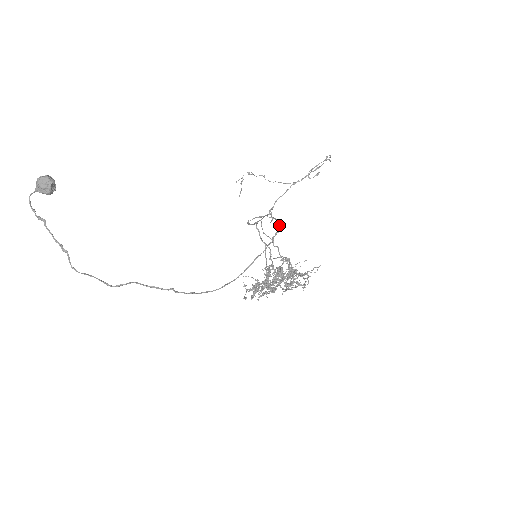
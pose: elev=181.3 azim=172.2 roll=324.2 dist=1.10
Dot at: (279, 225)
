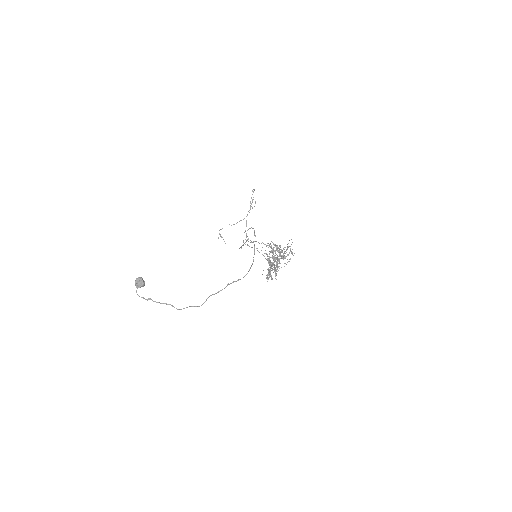
Dot at: (253, 228)
